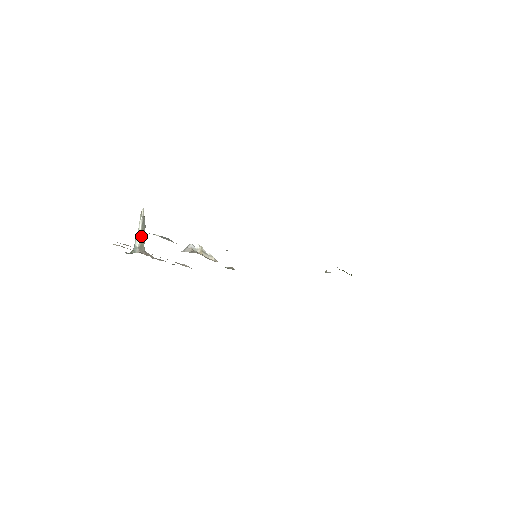
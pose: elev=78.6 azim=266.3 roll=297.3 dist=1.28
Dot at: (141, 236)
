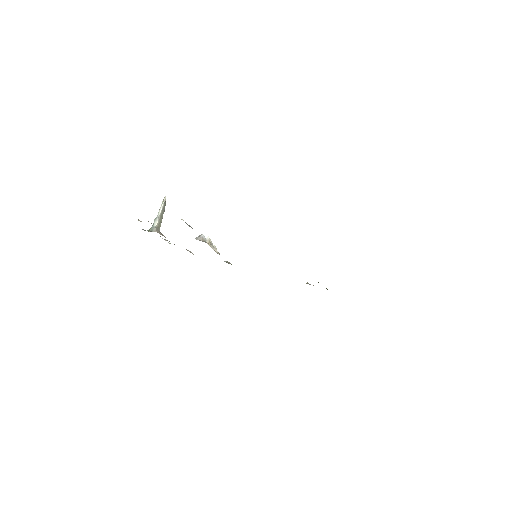
Dot at: (160, 218)
